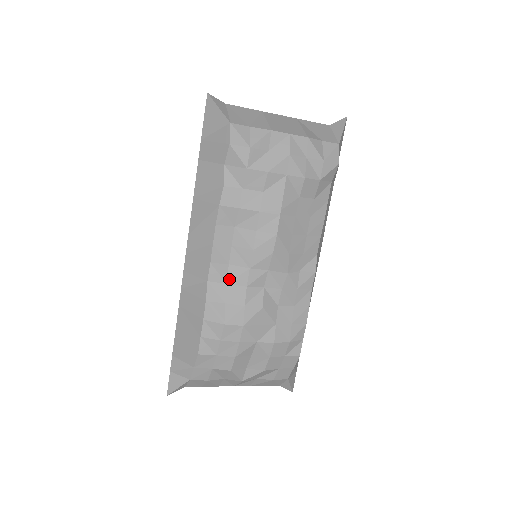
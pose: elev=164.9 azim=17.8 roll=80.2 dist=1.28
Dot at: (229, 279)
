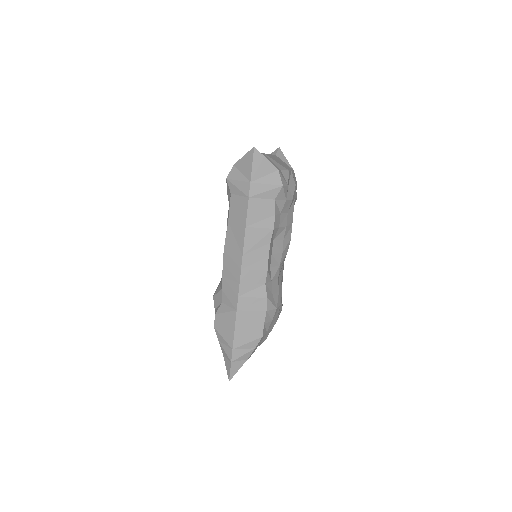
Dot at: (272, 277)
